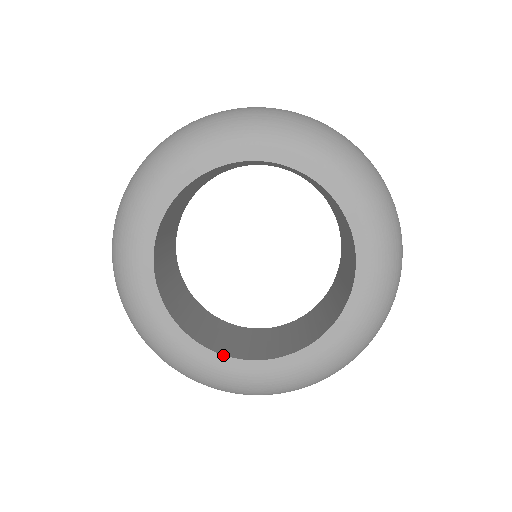
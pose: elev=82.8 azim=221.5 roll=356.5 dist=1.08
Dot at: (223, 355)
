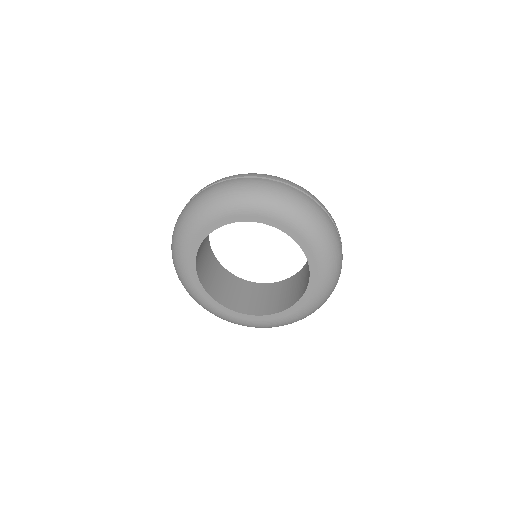
Dot at: (269, 315)
